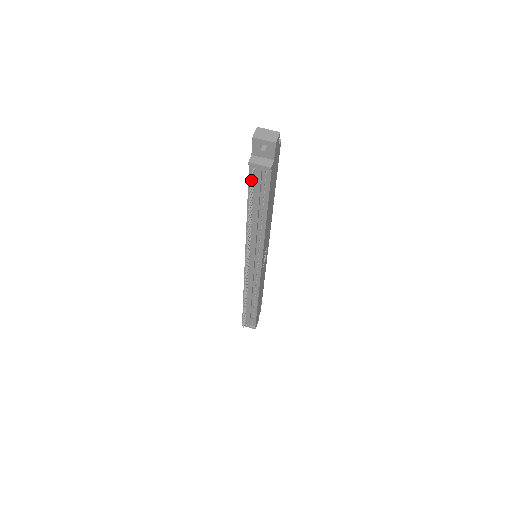
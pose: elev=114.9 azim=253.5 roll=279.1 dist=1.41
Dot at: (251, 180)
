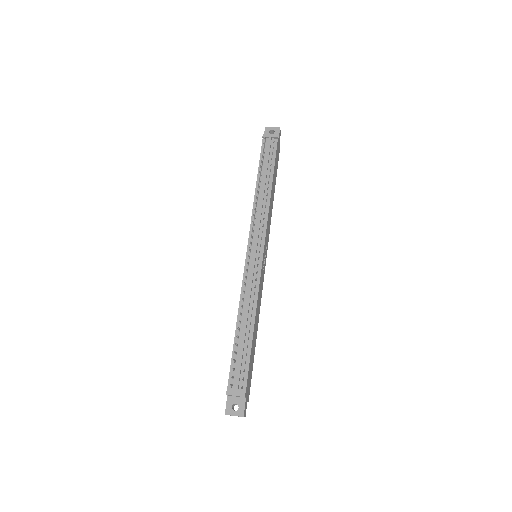
Dot at: (264, 144)
